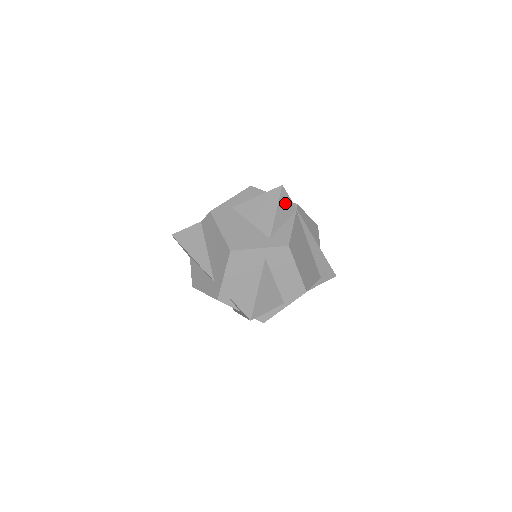
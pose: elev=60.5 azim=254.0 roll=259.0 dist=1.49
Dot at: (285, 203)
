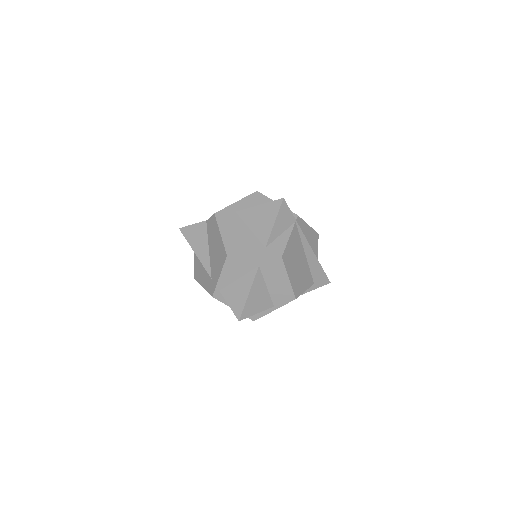
Dot at: (284, 215)
